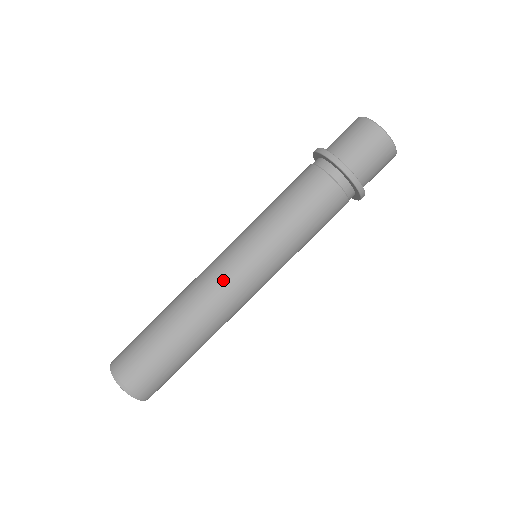
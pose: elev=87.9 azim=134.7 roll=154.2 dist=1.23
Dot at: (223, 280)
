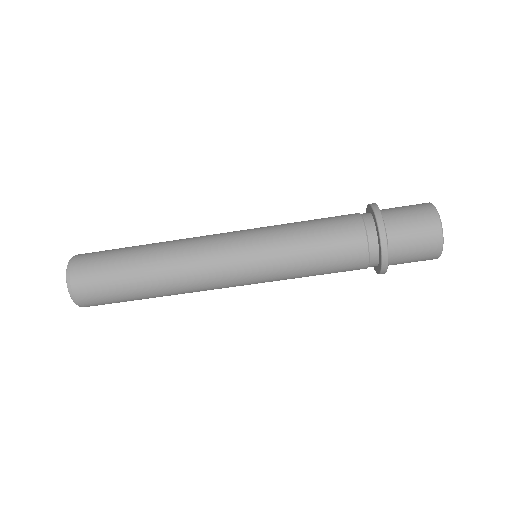
Dot at: (213, 259)
